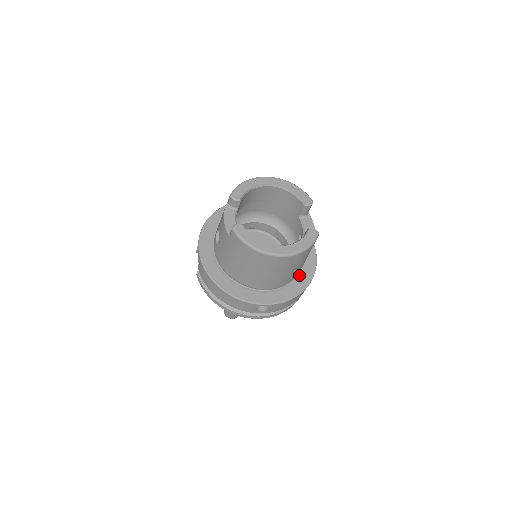
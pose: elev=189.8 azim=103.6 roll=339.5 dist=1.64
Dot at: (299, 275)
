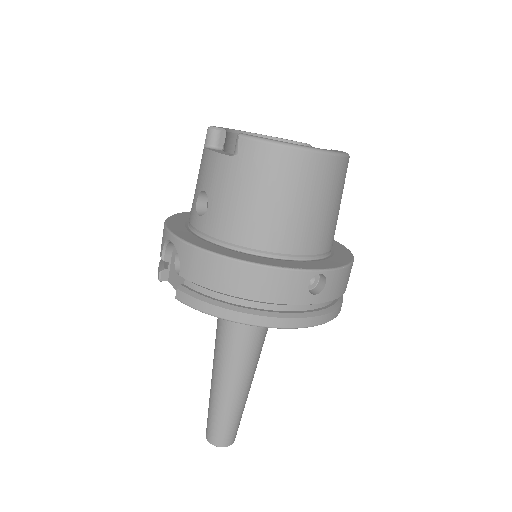
Dot at: (333, 250)
